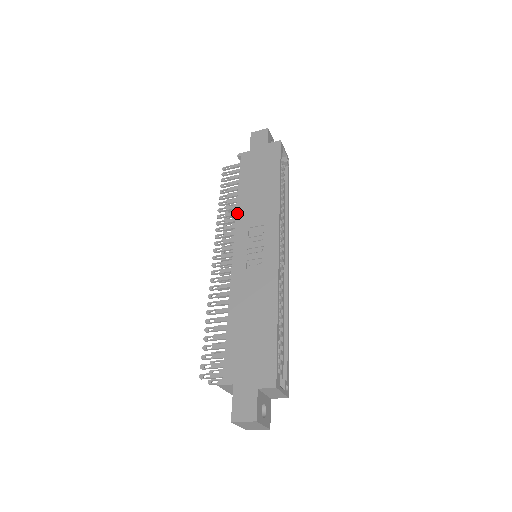
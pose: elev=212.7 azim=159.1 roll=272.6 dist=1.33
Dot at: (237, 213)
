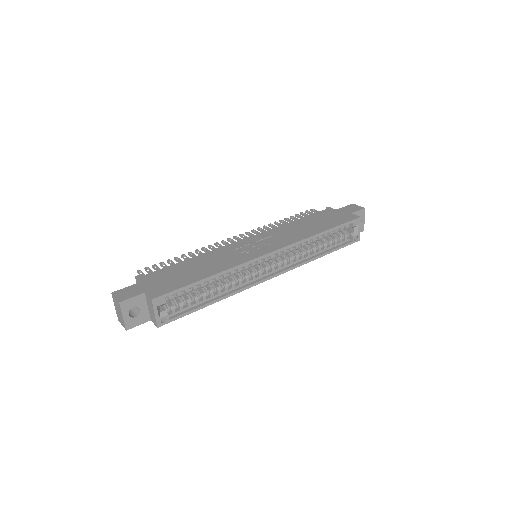
Dot at: (278, 227)
